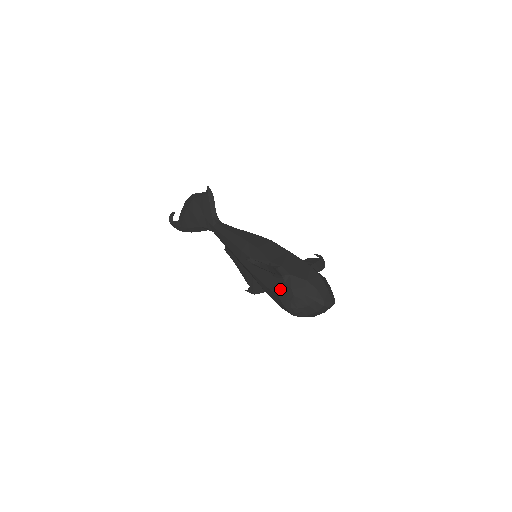
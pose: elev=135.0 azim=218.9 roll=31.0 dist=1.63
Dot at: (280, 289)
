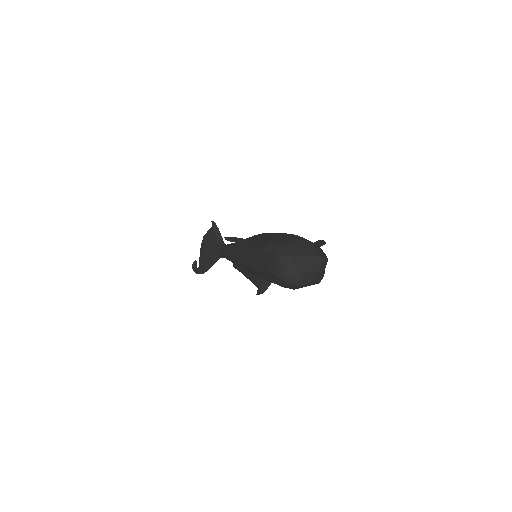
Dot at: (268, 262)
